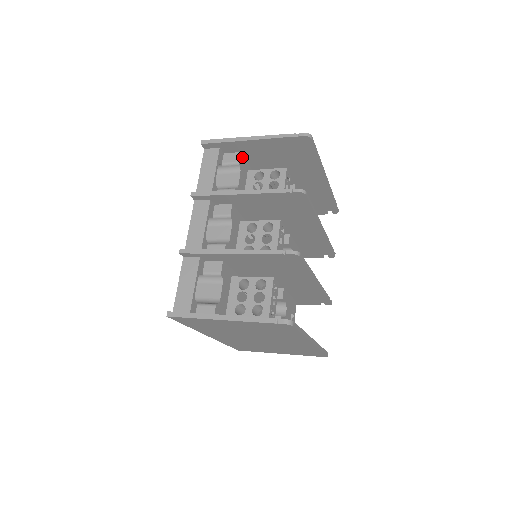
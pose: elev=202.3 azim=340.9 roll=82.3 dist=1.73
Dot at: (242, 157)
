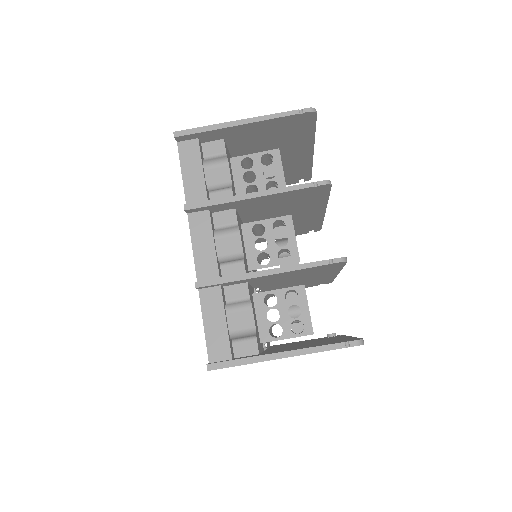
Dot at: (225, 144)
